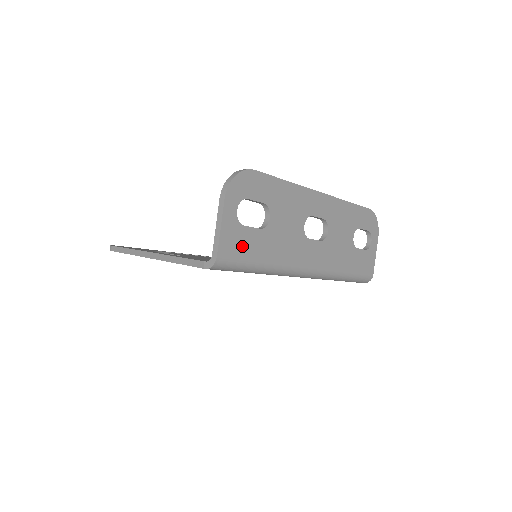
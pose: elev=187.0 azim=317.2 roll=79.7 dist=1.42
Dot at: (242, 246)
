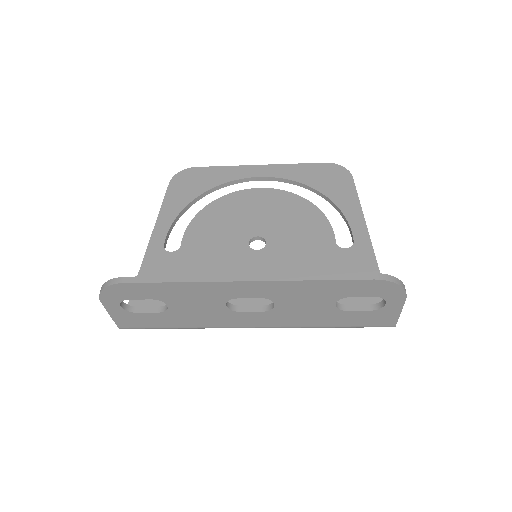
Dot at: (143, 322)
